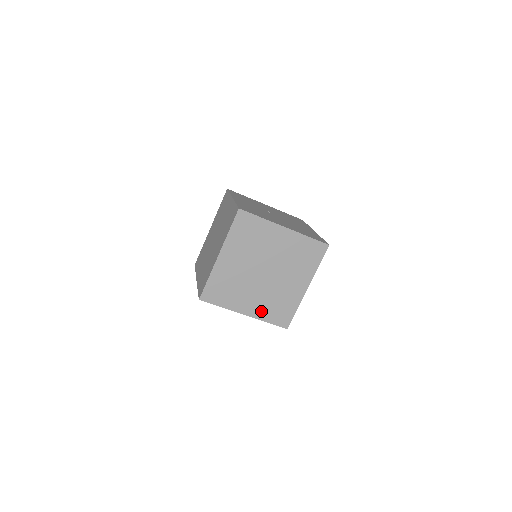
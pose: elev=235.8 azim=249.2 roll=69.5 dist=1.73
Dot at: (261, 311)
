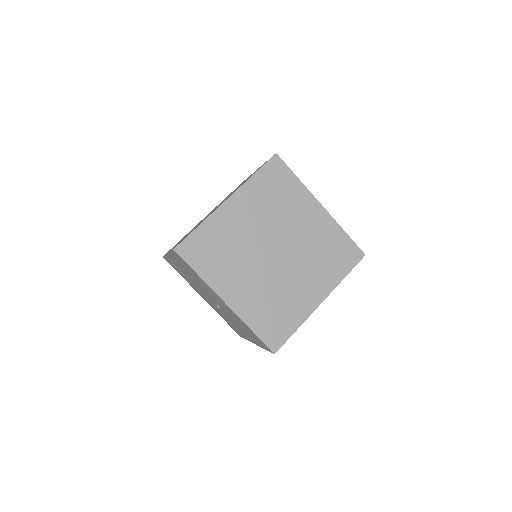
Dot at: (250, 308)
